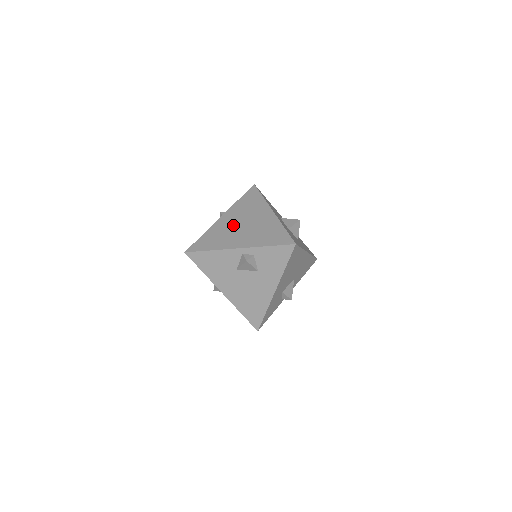
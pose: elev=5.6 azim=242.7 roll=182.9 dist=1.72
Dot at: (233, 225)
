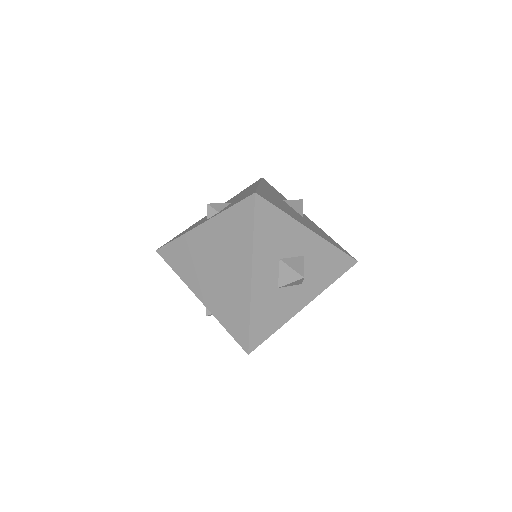
Dot at: (205, 256)
